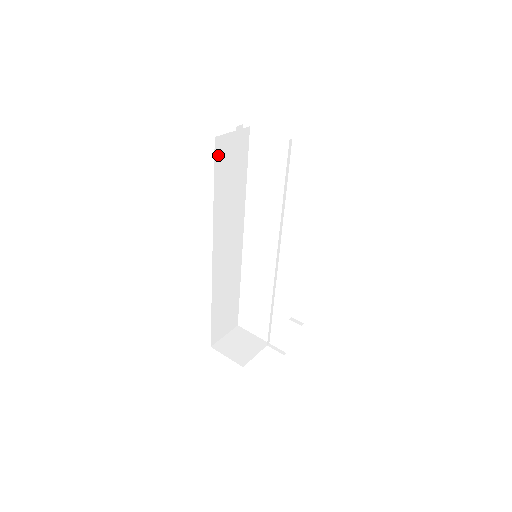
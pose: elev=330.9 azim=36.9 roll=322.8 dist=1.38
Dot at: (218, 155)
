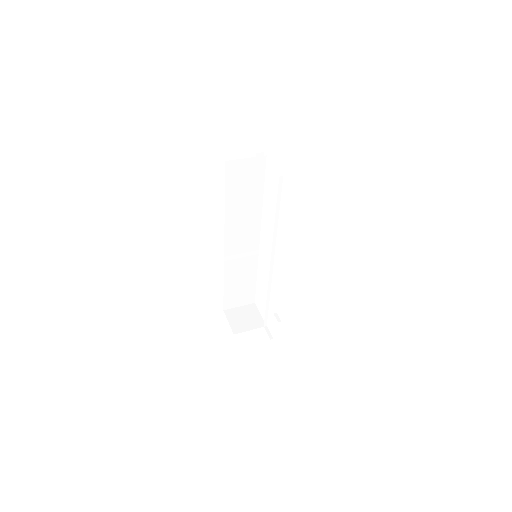
Dot at: (230, 174)
